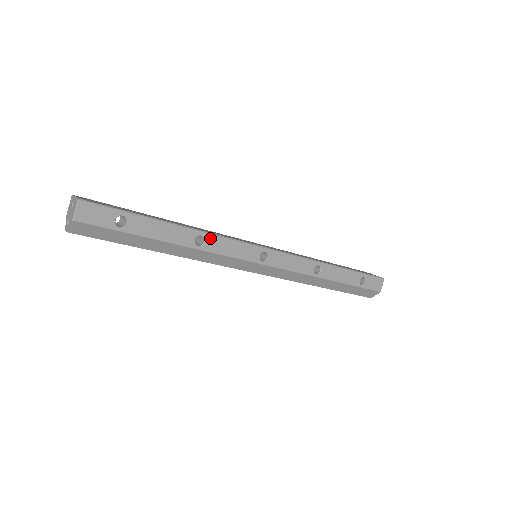
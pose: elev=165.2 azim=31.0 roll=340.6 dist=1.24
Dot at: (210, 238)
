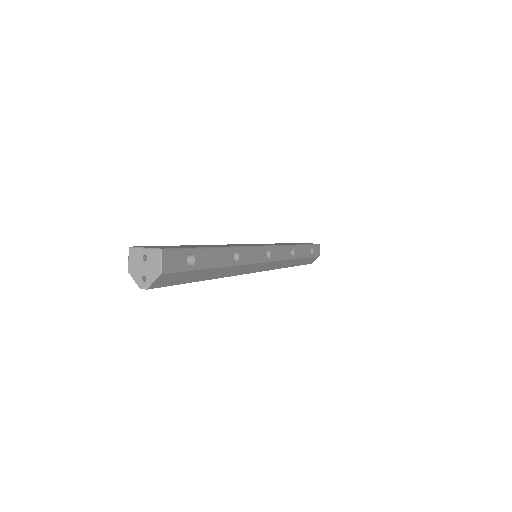
Dot at: (241, 251)
